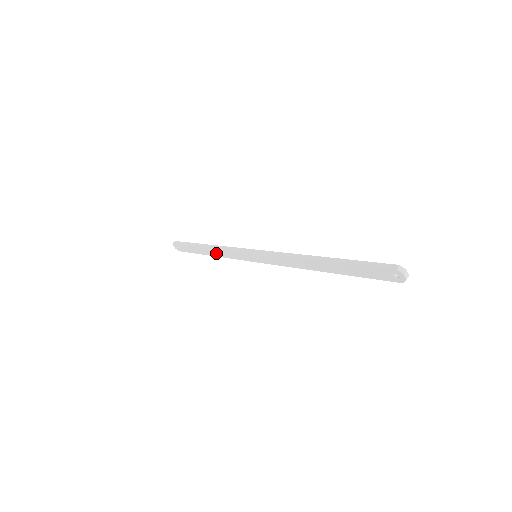
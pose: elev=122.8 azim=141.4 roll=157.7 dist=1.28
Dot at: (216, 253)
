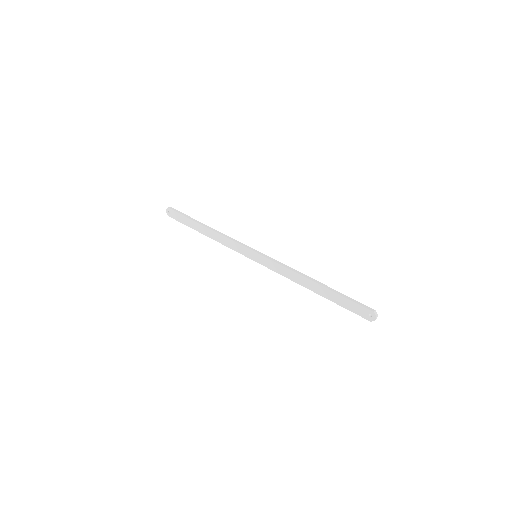
Dot at: (214, 236)
